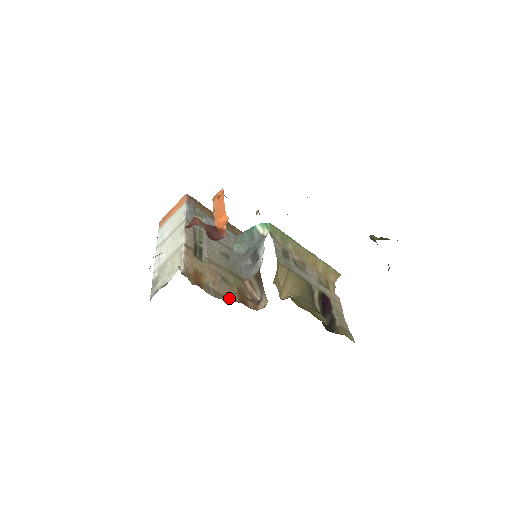
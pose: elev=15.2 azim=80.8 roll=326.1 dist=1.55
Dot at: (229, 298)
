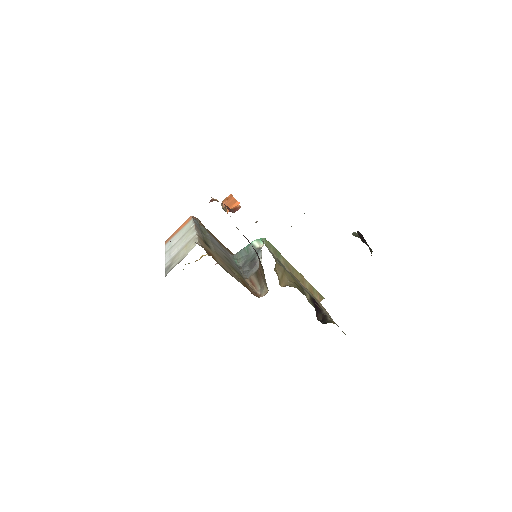
Dot at: (236, 279)
